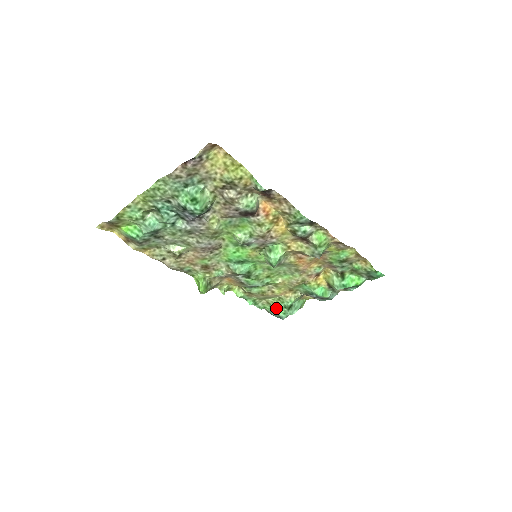
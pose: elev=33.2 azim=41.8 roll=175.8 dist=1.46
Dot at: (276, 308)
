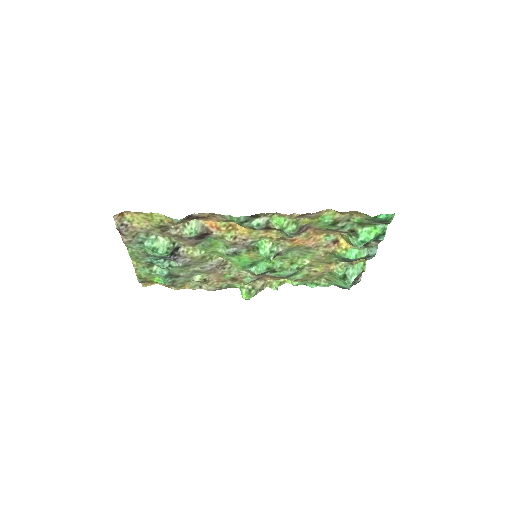
Dot at: (336, 282)
